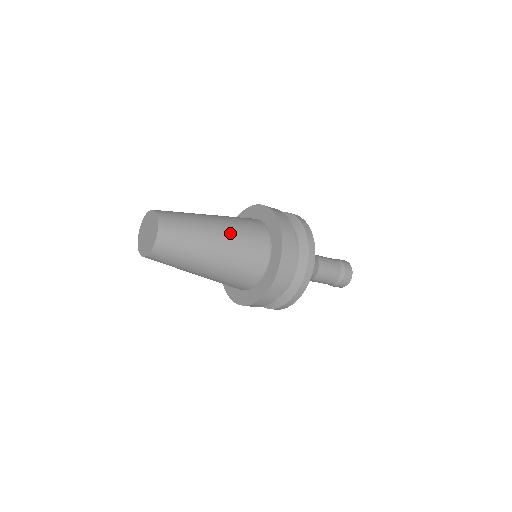
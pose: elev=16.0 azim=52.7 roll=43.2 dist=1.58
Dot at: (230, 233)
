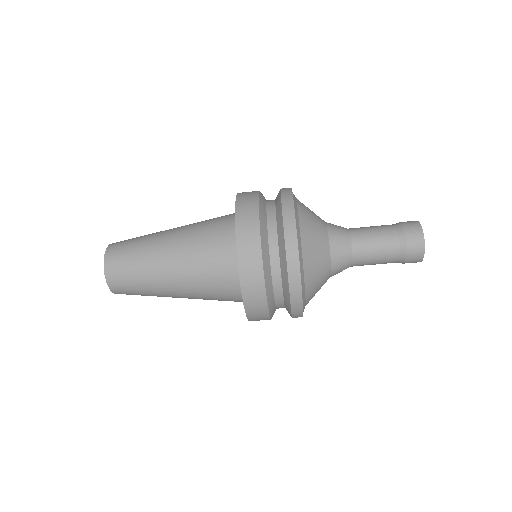
Dot at: (183, 243)
